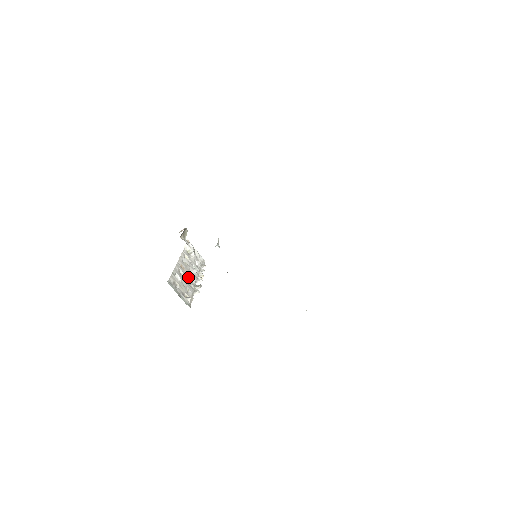
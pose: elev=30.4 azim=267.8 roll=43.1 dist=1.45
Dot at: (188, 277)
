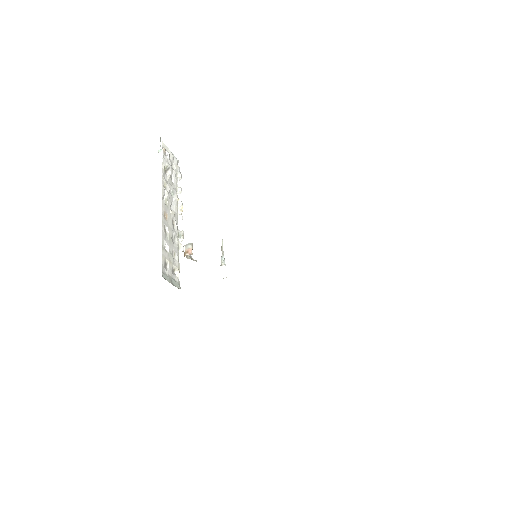
Dot at: (172, 228)
